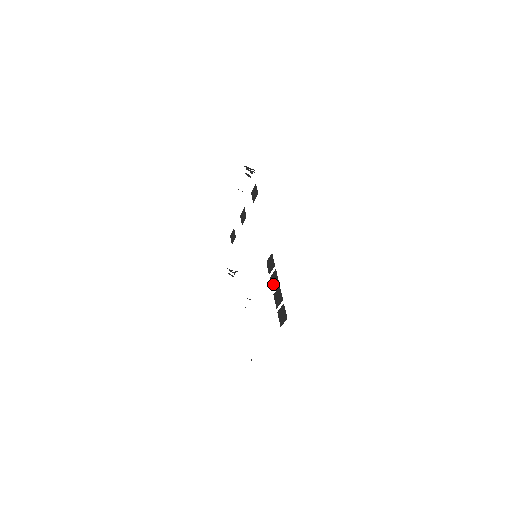
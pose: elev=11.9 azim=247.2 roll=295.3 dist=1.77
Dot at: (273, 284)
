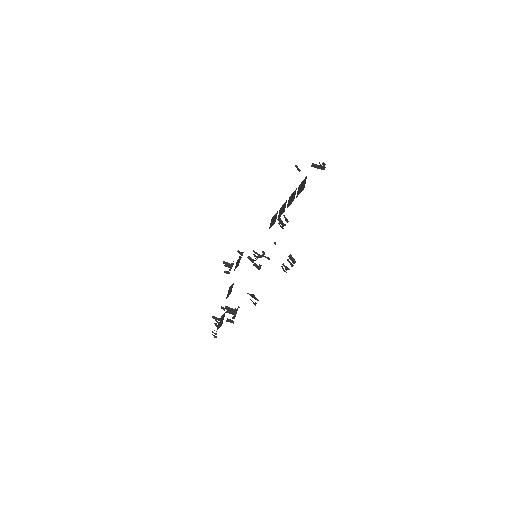
Dot at: (282, 211)
